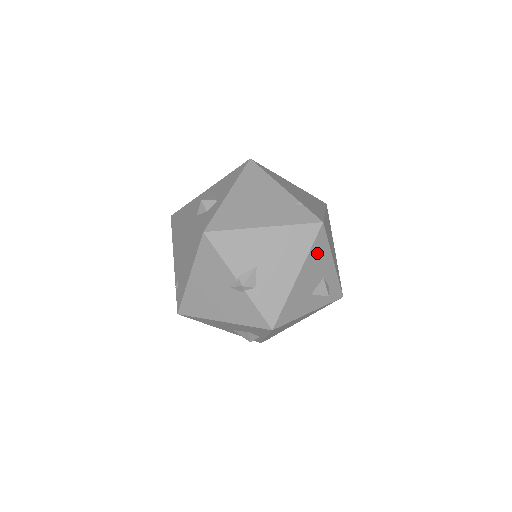
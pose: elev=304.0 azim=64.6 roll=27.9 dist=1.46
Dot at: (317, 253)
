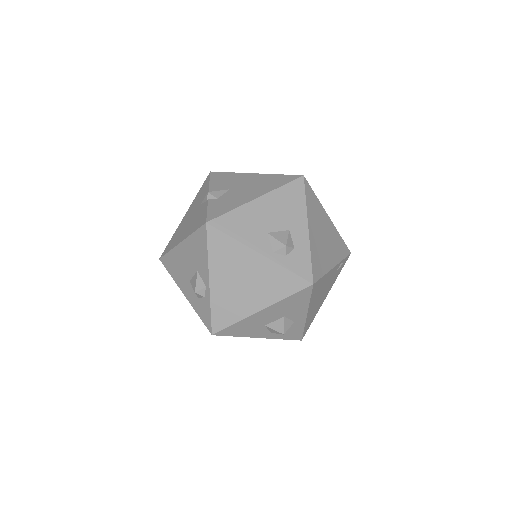
Dot at: (288, 198)
